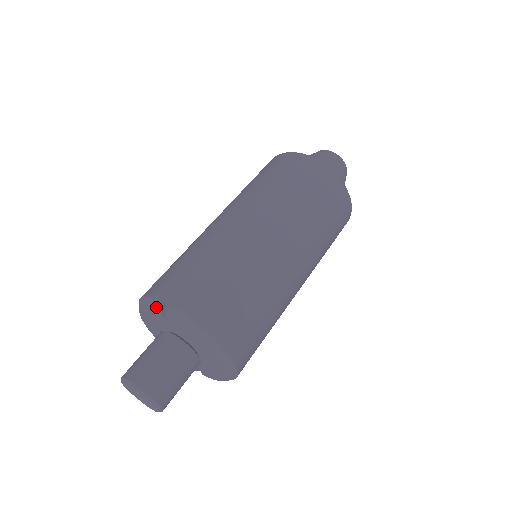
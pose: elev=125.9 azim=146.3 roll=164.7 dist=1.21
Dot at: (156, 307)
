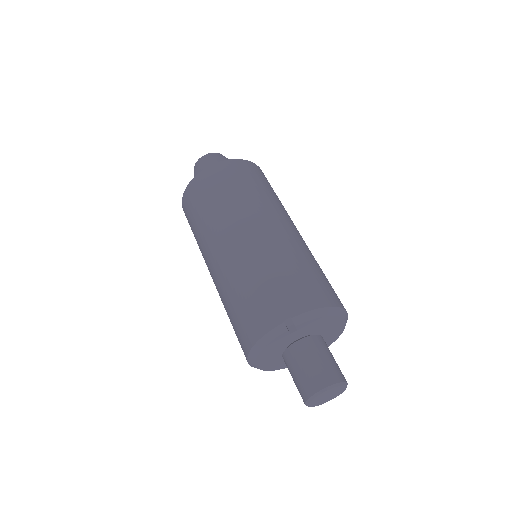
Dot at: (283, 331)
